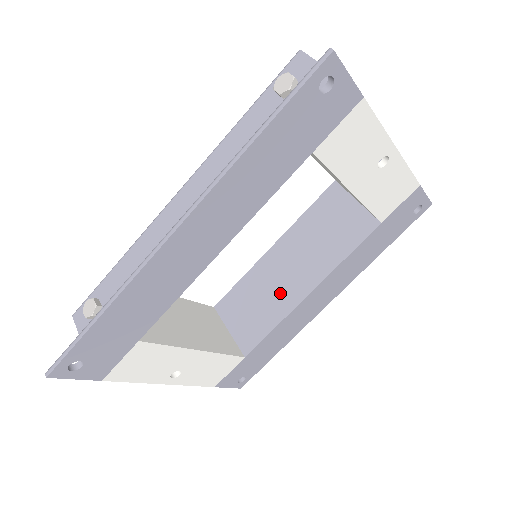
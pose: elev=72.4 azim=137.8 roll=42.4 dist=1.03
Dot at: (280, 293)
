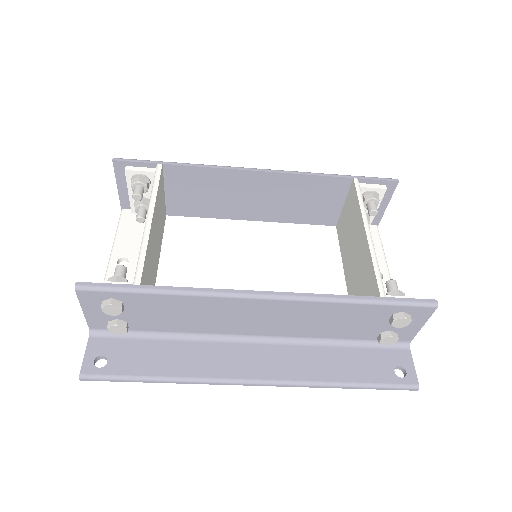
Dot at: (233, 204)
